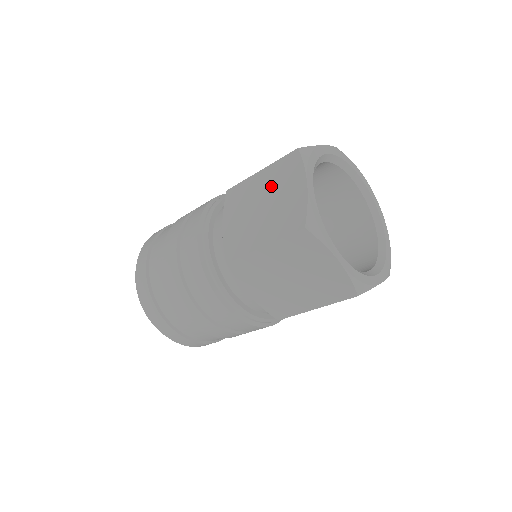
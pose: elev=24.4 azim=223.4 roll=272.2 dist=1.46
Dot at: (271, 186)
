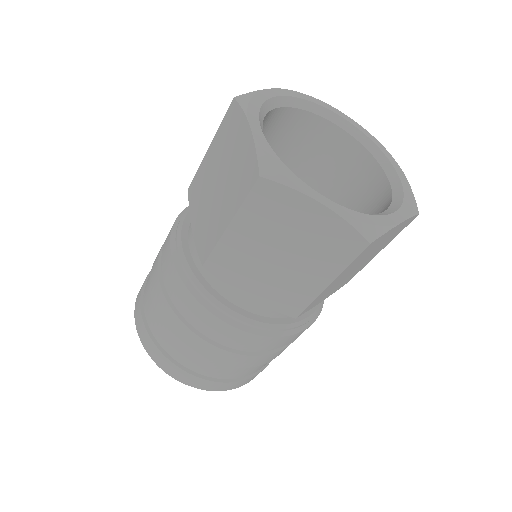
Dot at: (221, 155)
